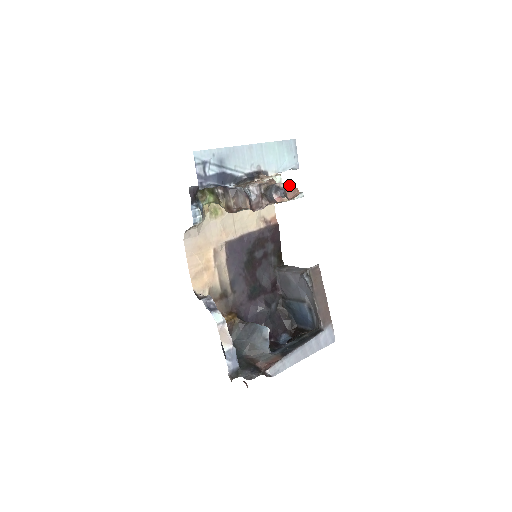
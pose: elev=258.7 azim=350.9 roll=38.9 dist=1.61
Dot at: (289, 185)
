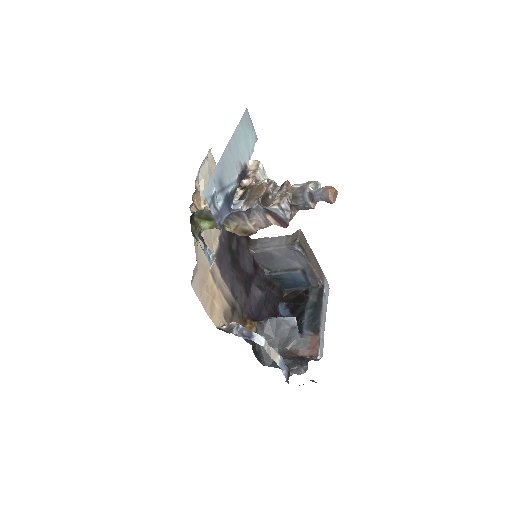
Dot at: (328, 189)
